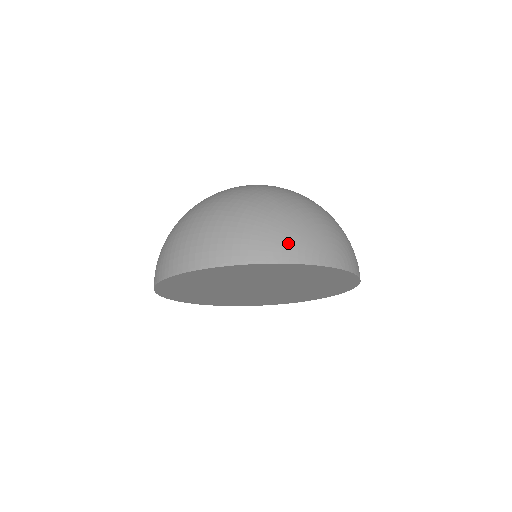
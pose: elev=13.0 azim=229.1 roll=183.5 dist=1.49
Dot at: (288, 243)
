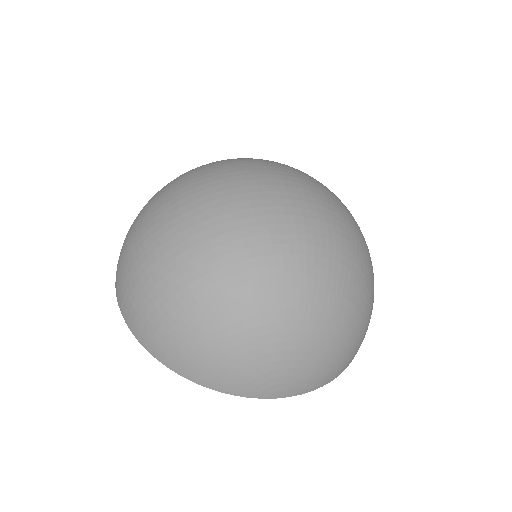
Dot at: (214, 371)
